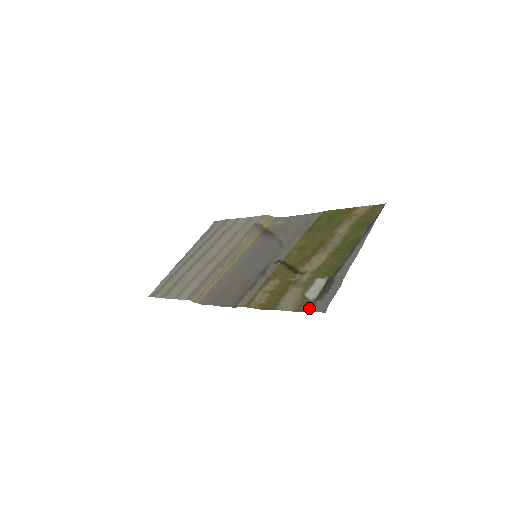
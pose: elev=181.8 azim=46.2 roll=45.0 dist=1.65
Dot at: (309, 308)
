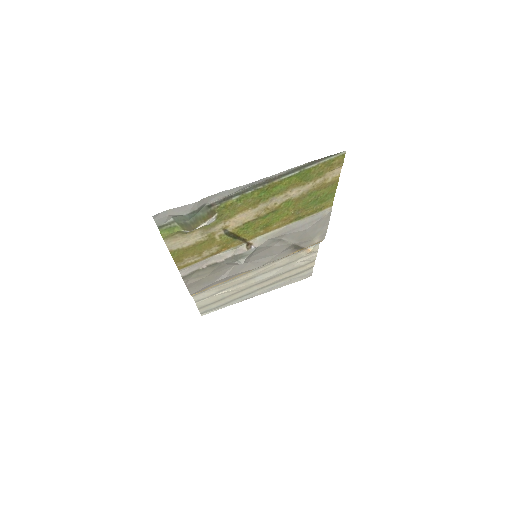
Dot at: (163, 227)
